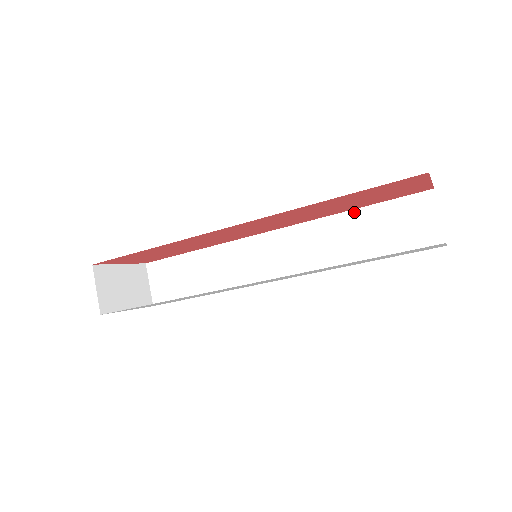
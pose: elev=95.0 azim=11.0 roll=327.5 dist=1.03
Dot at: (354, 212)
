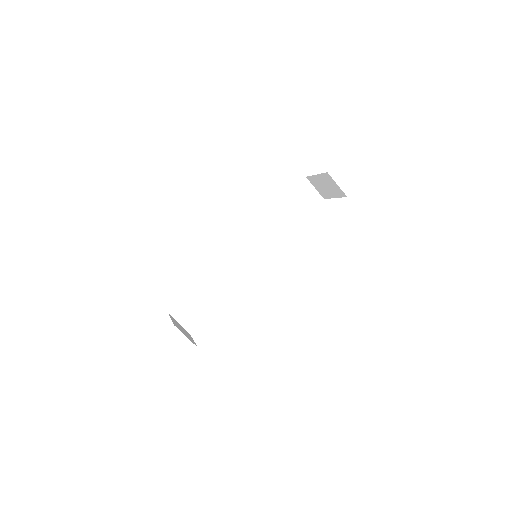
Dot at: (277, 207)
